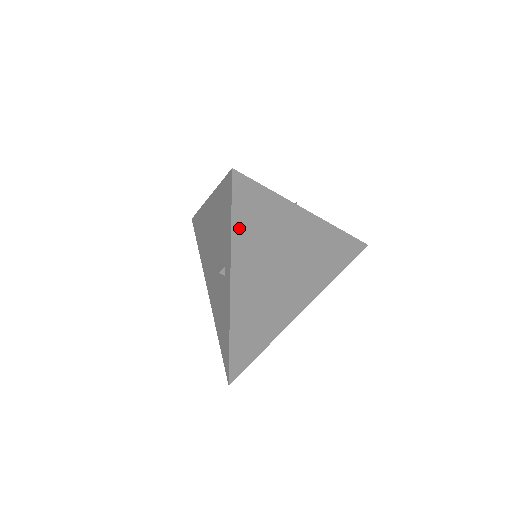
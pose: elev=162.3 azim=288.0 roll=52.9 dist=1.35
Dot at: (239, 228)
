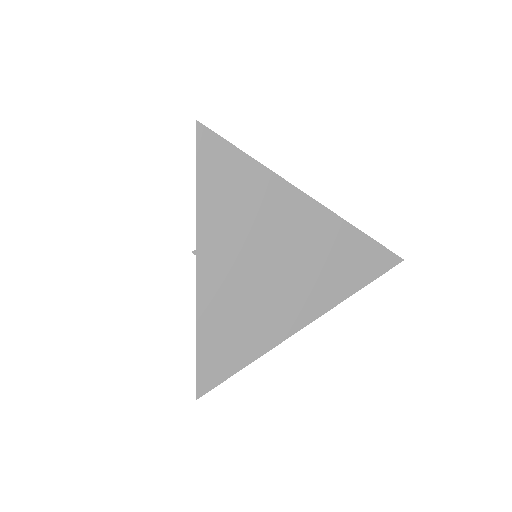
Dot at: (207, 193)
